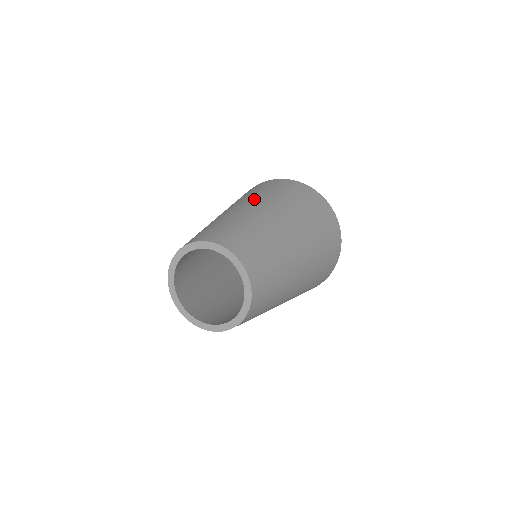
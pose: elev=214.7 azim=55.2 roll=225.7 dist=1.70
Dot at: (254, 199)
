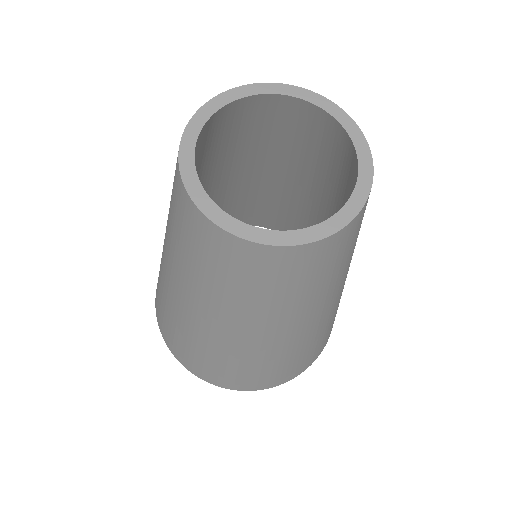
Dot at: occluded
